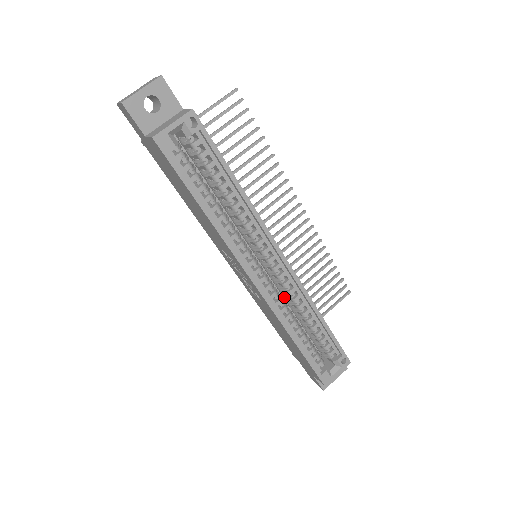
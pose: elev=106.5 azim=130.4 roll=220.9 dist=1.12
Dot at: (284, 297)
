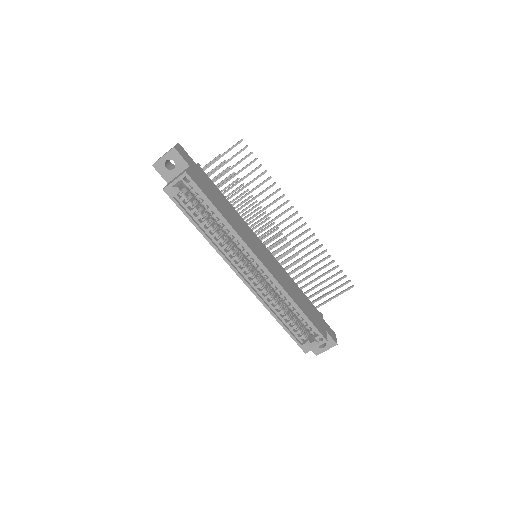
Dot at: (271, 287)
